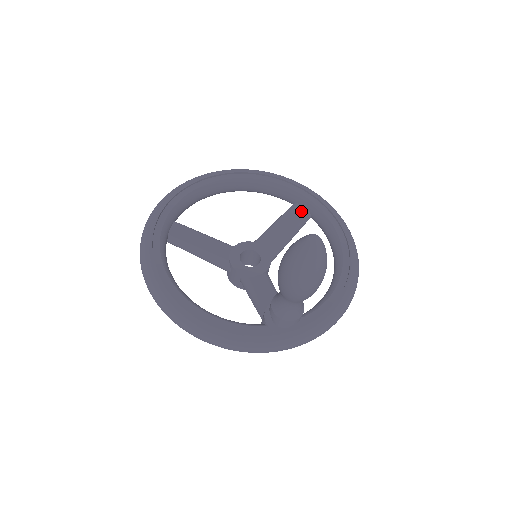
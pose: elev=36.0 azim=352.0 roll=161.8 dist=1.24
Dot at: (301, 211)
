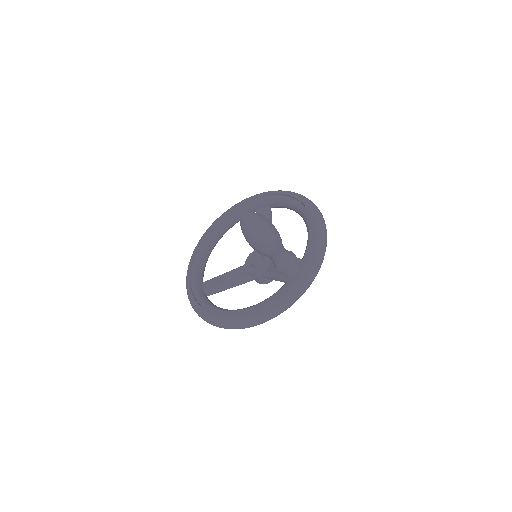
Dot at: (262, 210)
